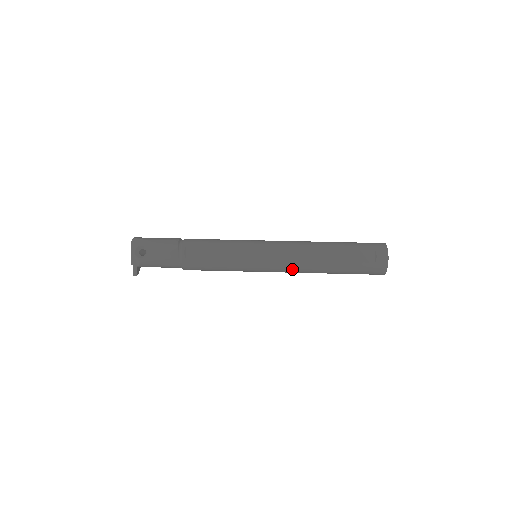
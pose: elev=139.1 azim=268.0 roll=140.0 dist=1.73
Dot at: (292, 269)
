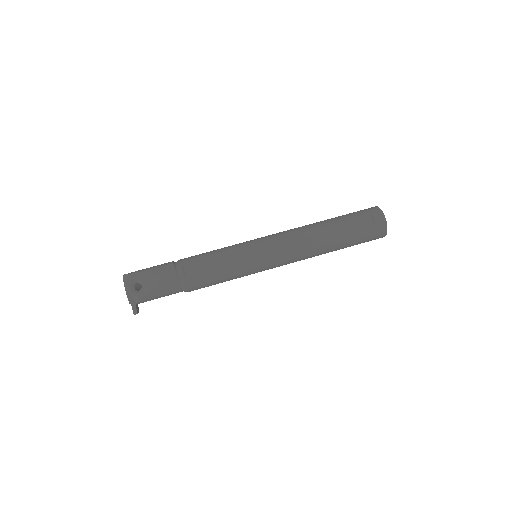
Dot at: (297, 257)
